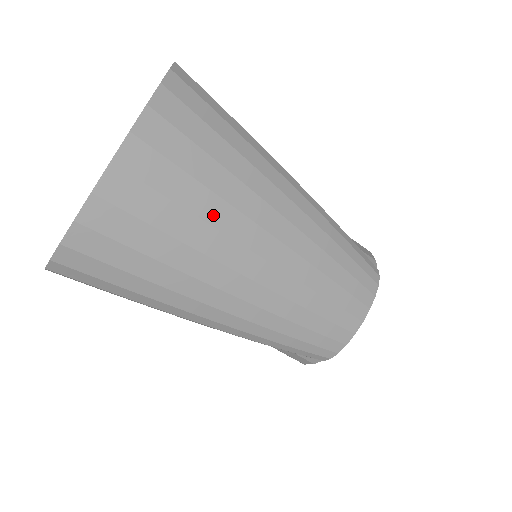
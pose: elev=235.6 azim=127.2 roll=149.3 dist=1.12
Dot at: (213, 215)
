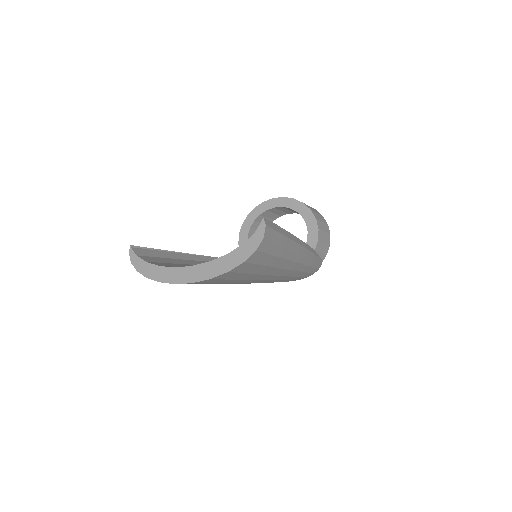
Dot at: (238, 282)
